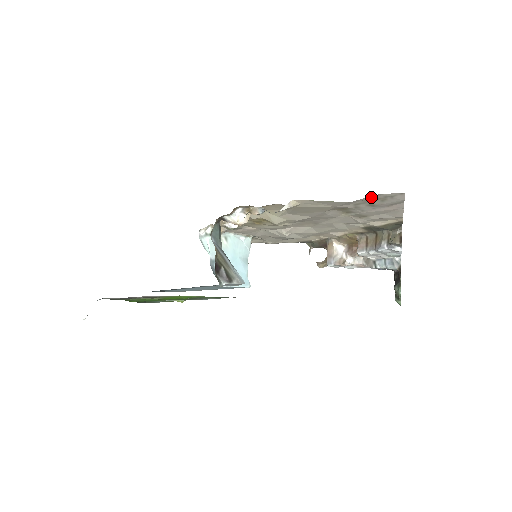
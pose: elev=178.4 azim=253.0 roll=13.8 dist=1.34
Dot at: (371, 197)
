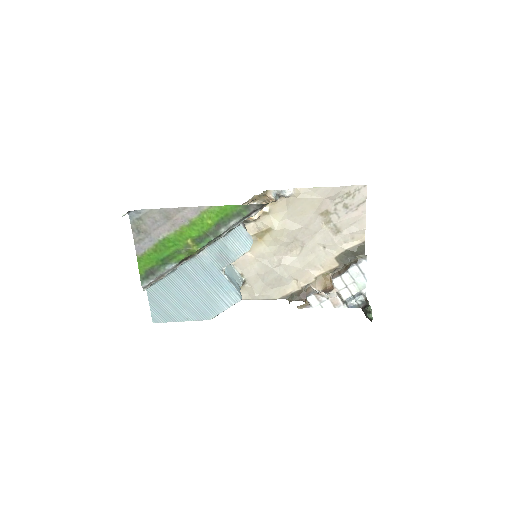
Dot at: (346, 190)
